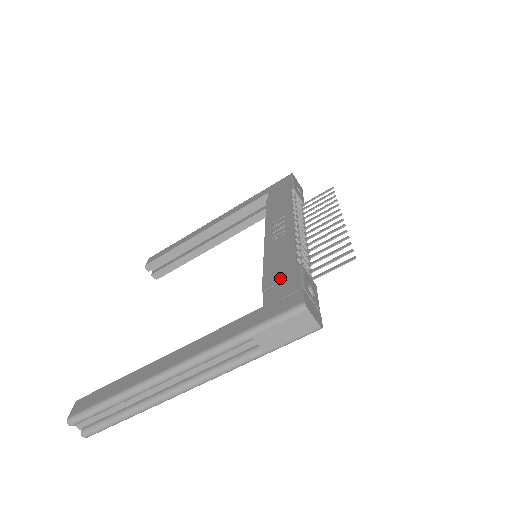
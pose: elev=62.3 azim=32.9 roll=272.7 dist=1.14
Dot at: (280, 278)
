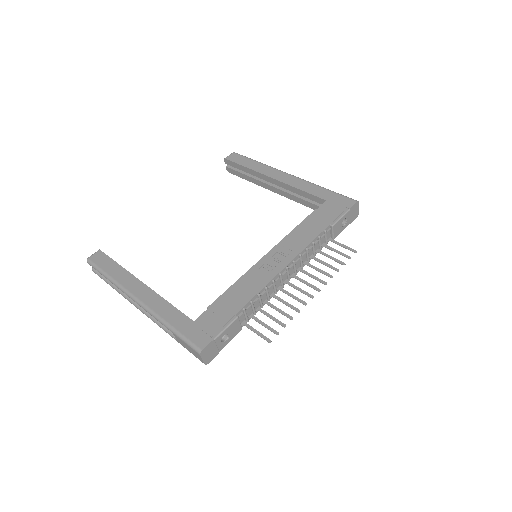
Dot at: (221, 312)
